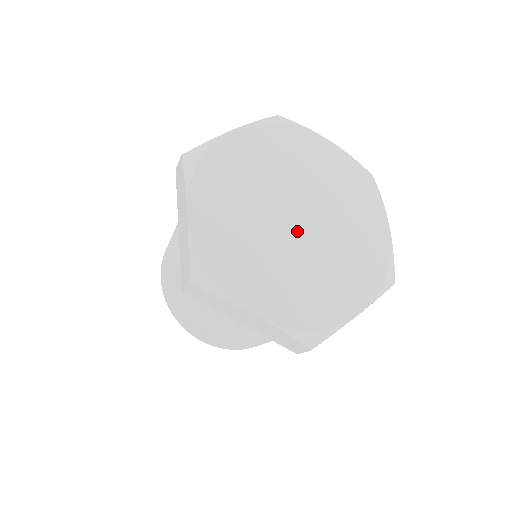
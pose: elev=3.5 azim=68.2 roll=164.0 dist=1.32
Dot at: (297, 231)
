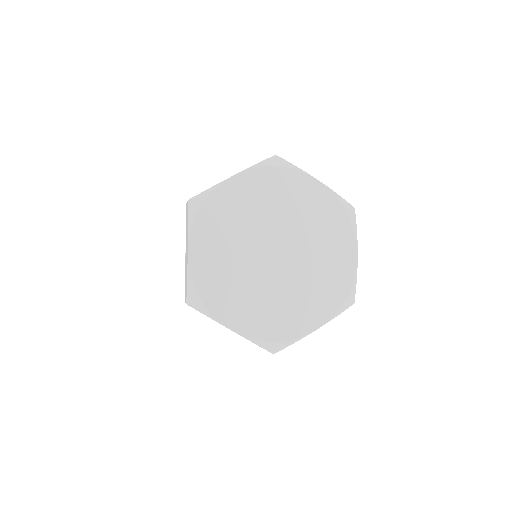
Dot at: (274, 264)
